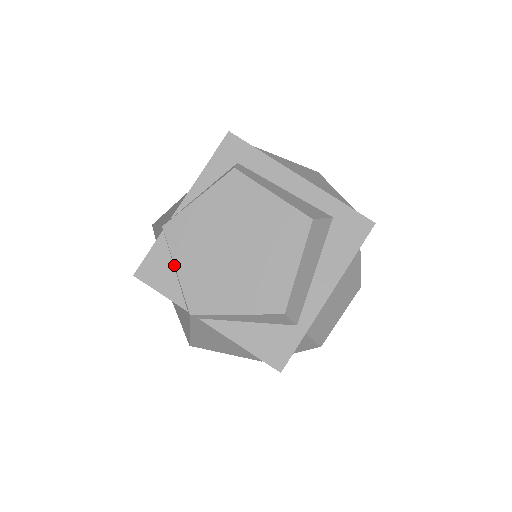
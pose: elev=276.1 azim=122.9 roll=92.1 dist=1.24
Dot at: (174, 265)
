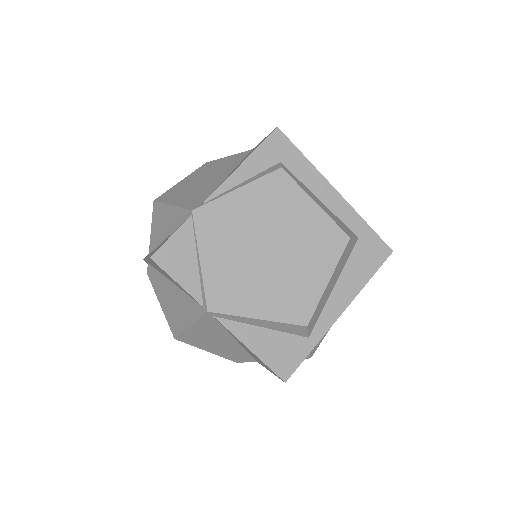
Dot at: (199, 255)
